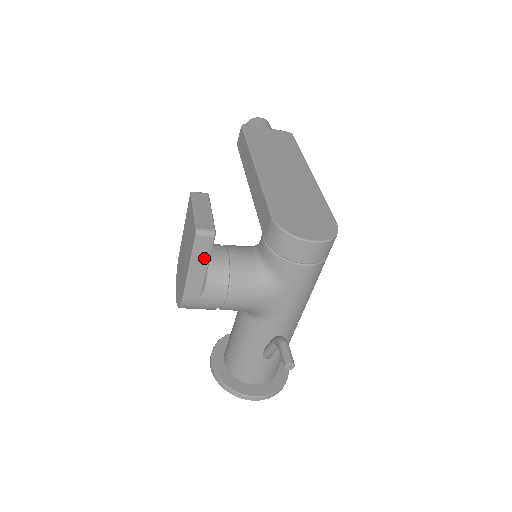
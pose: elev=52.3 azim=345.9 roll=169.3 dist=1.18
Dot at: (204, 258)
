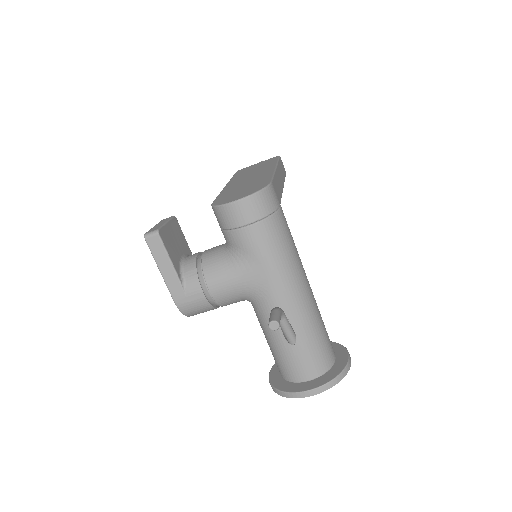
Dot at: (164, 256)
